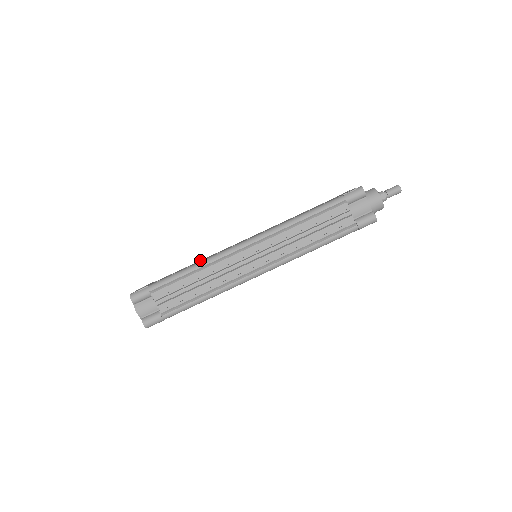
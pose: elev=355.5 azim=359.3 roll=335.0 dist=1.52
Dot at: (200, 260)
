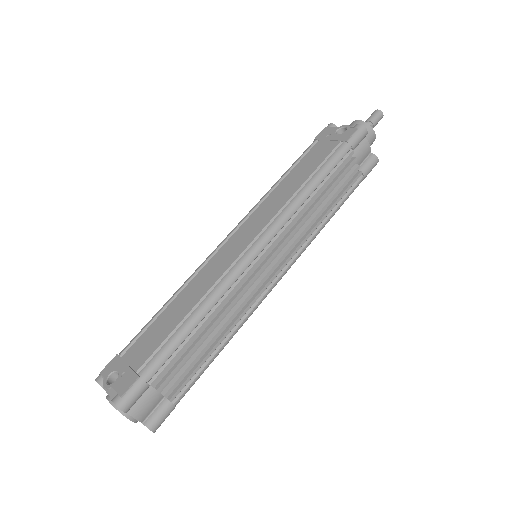
Dot at: (177, 291)
